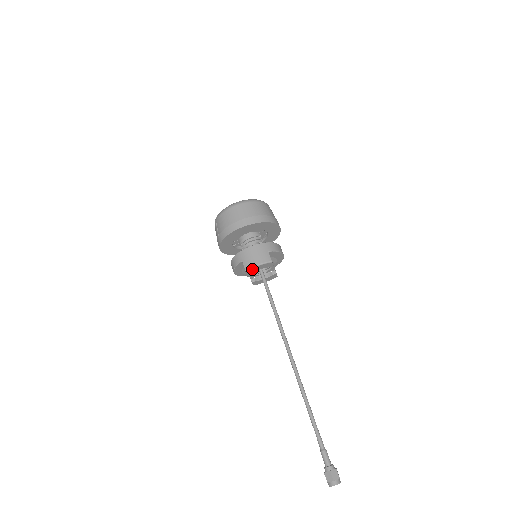
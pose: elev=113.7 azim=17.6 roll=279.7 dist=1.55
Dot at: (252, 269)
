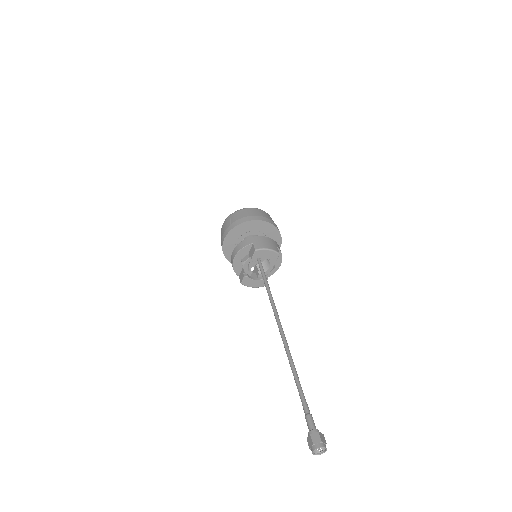
Dot at: (261, 251)
